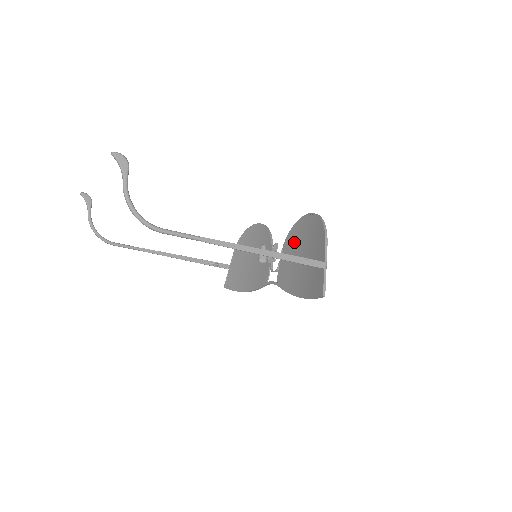
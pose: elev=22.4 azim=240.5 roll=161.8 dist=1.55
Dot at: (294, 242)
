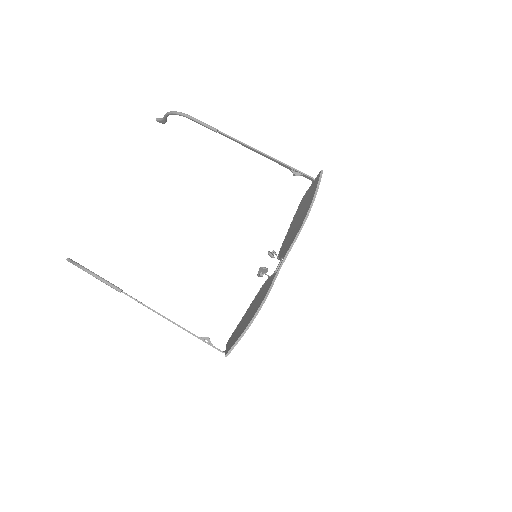
Dot at: (285, 243)
